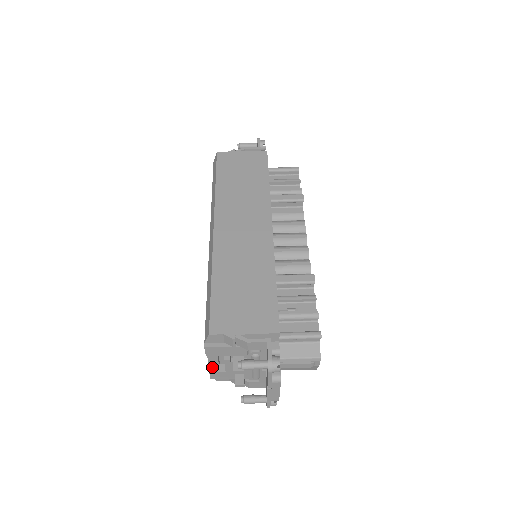
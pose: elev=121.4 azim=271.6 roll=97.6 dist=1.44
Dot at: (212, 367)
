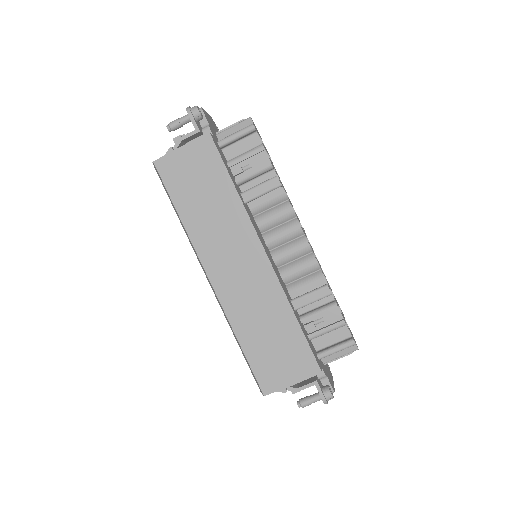
Dot at: occluded
